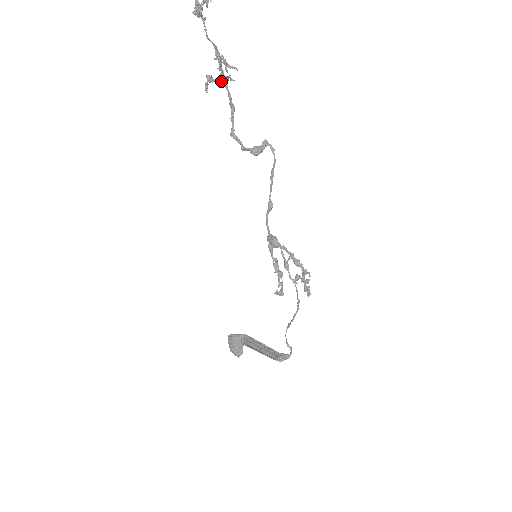
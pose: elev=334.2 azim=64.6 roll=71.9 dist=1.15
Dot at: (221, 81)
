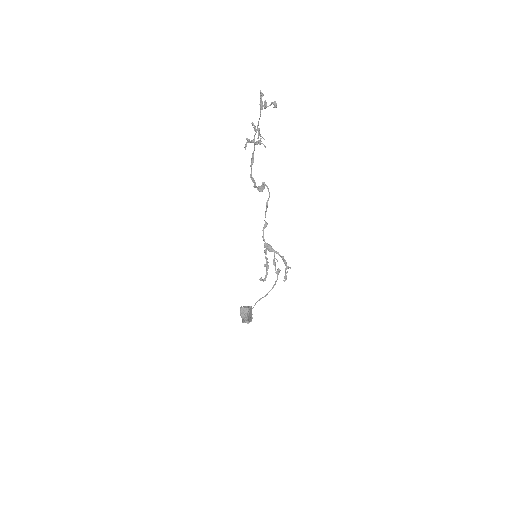
Dot at: occluded
